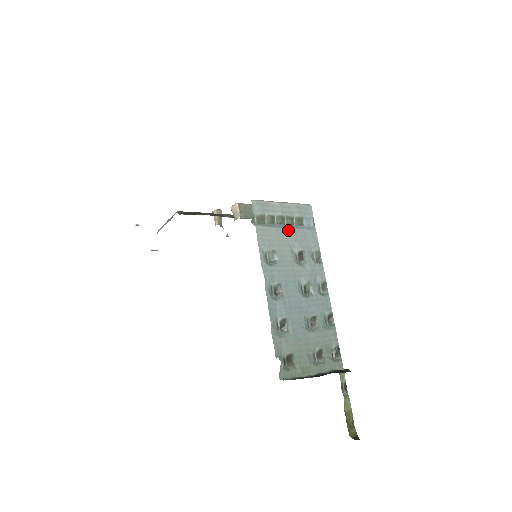
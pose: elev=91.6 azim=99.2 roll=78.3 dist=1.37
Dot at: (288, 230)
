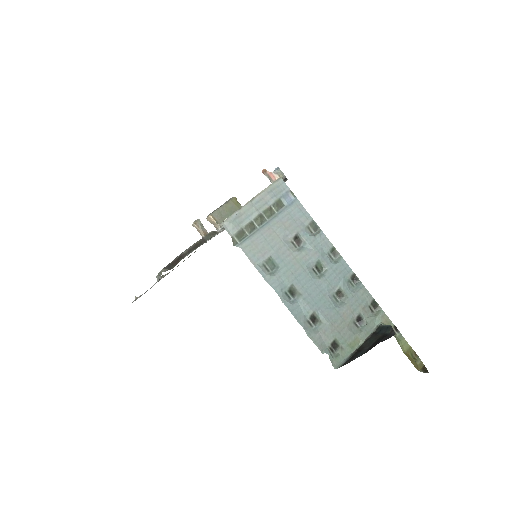
Dot at: (272, 224)
